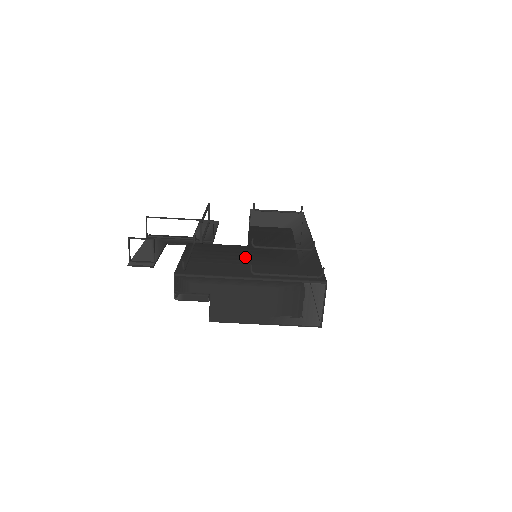
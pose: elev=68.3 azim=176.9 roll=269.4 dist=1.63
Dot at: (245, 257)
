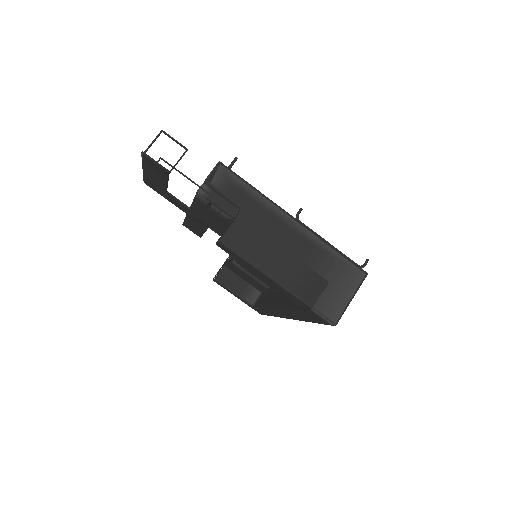
Dot at: occluded
